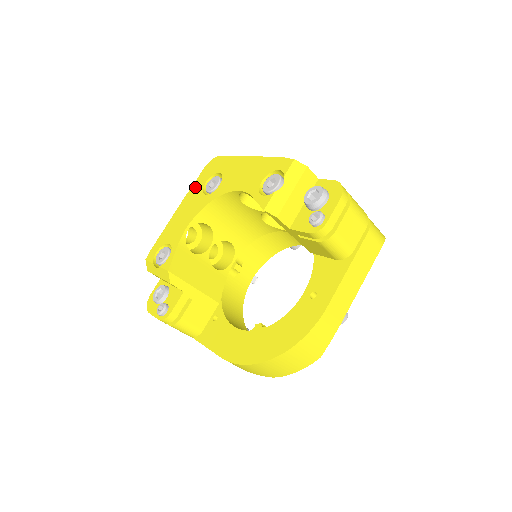
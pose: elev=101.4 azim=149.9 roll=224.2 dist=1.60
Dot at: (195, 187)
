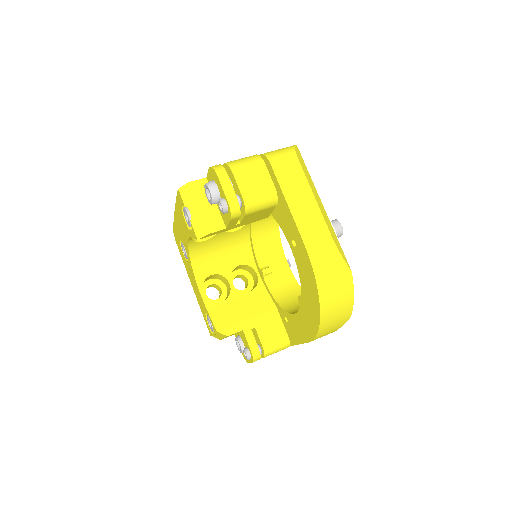
Dot at: (184, 262)
